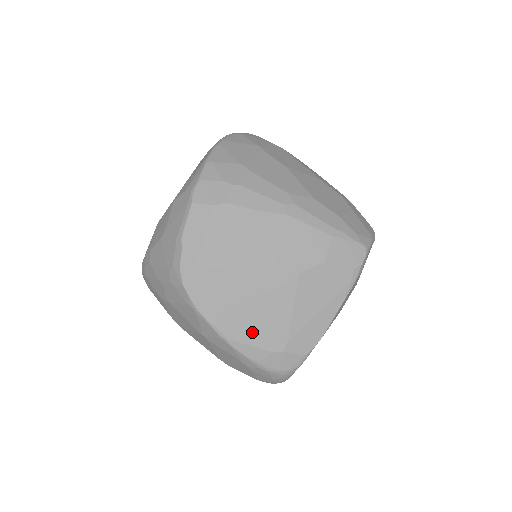
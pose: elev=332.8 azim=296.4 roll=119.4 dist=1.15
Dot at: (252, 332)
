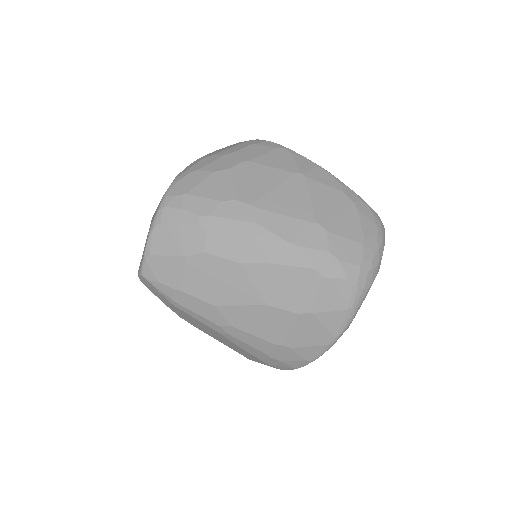
Dot at: occluded
